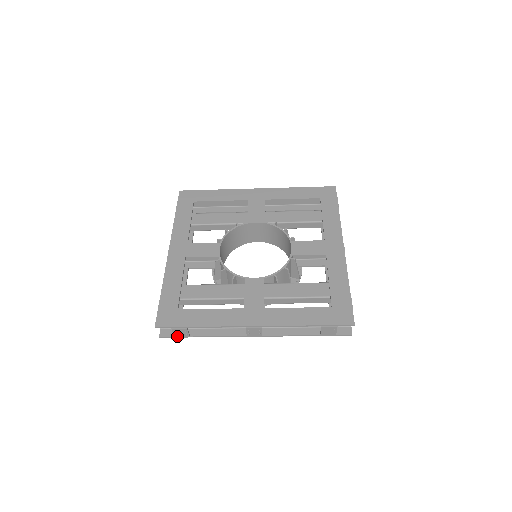
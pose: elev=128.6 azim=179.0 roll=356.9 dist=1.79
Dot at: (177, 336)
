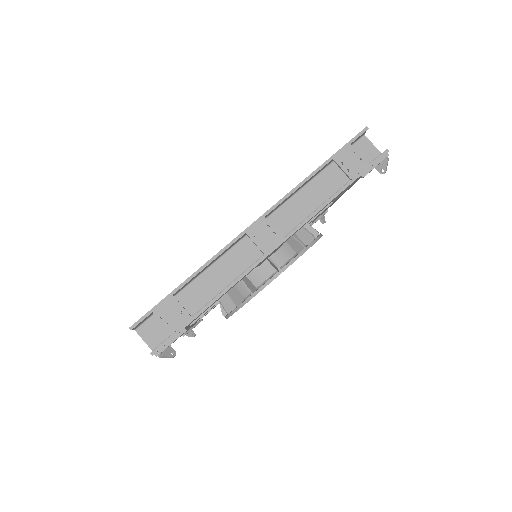
Dot at: (173, 329)
